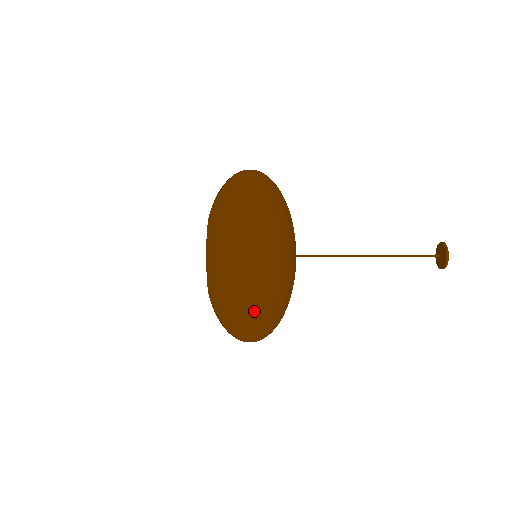
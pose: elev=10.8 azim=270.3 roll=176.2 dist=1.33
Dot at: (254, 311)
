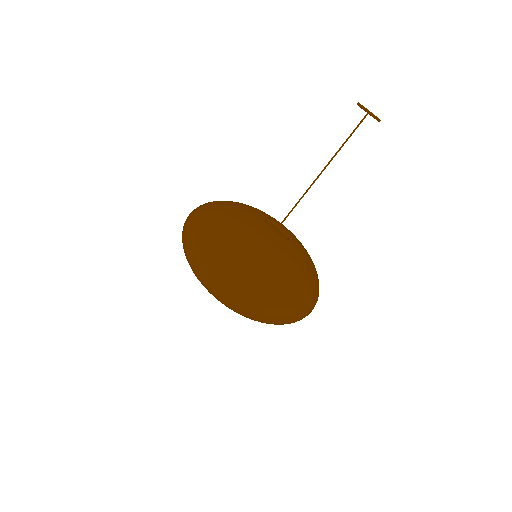
Dot at: (201, 253)
